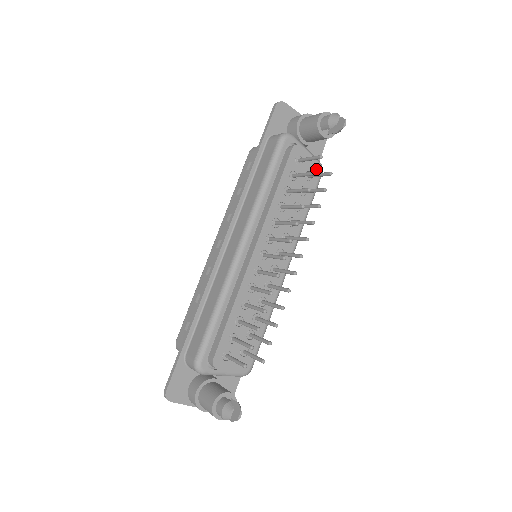
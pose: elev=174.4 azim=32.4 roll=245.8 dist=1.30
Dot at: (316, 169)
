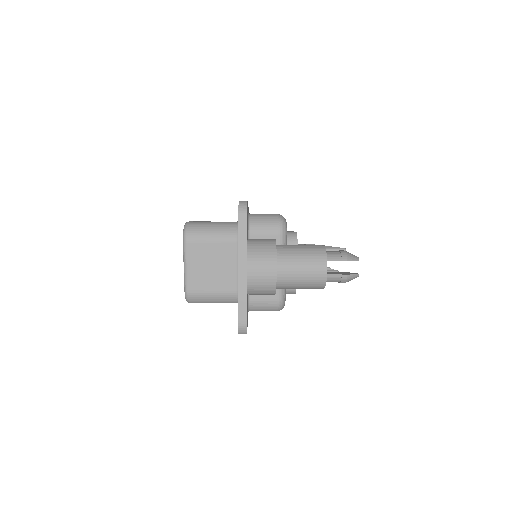
Dot at: occluded
